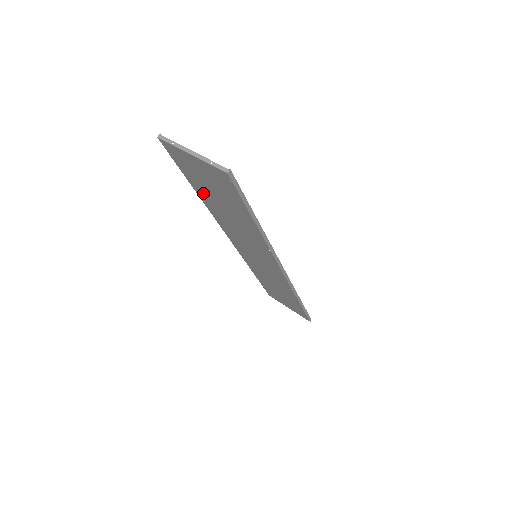
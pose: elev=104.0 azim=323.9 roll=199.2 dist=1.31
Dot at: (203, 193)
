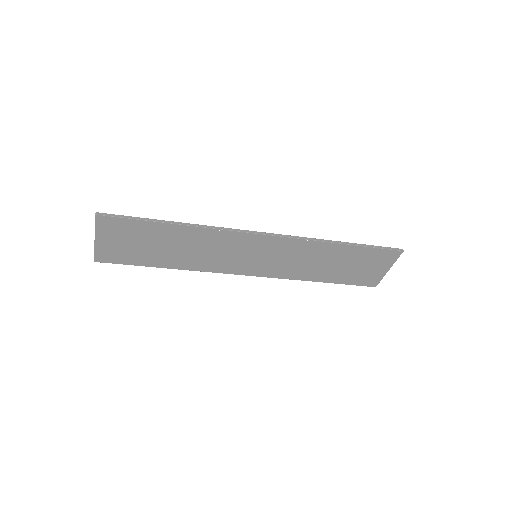
Dot at: (159, 260)
